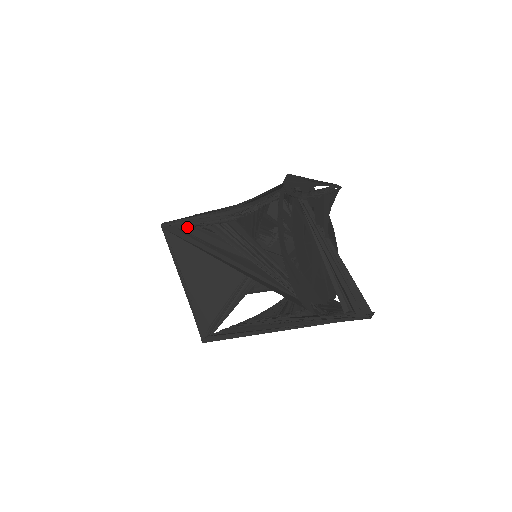
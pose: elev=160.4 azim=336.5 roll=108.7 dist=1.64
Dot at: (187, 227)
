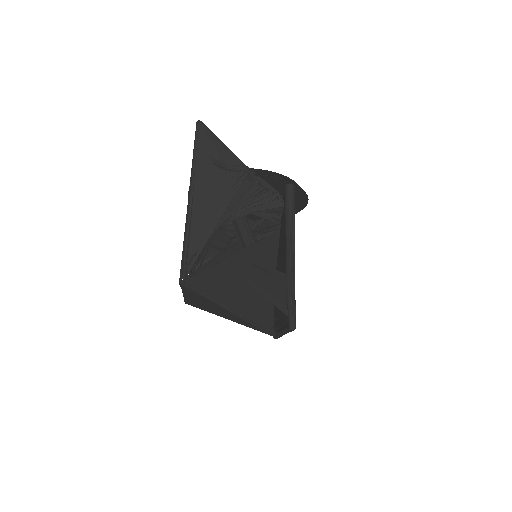
Dot at: occluded
